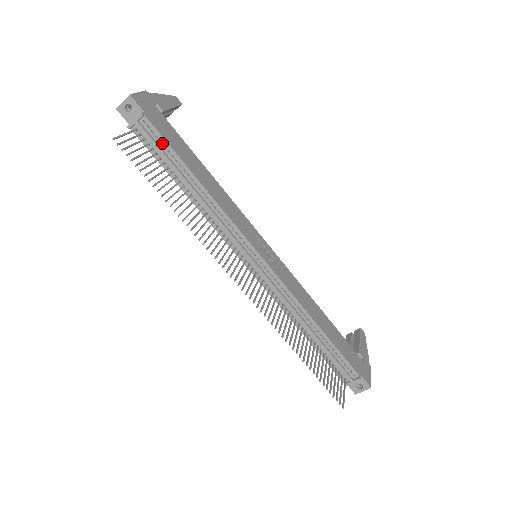
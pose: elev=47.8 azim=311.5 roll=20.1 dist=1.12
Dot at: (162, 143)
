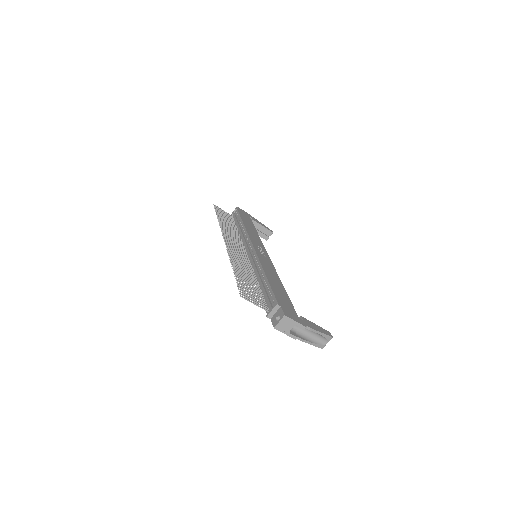
Dot at: (238, 216)
